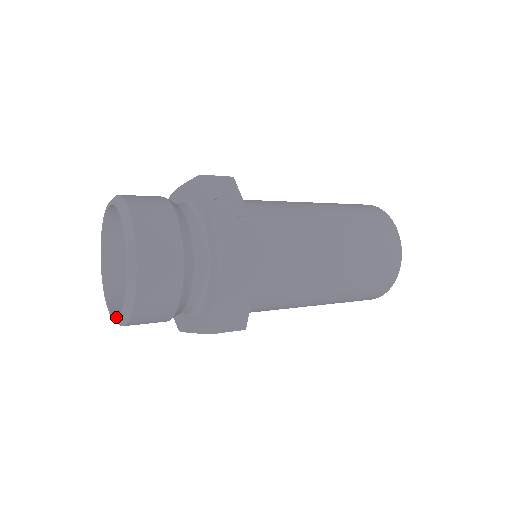
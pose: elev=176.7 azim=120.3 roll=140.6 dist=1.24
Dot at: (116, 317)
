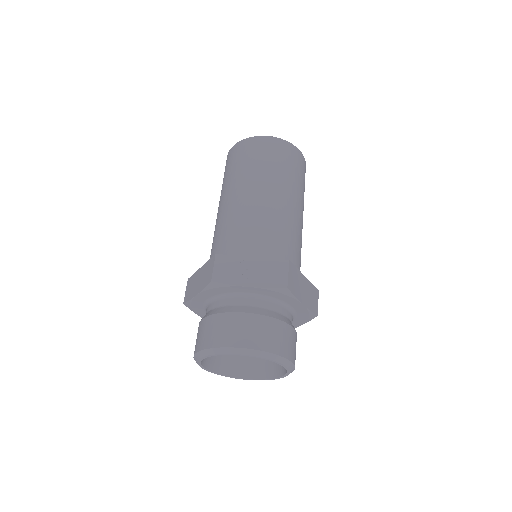
Dot at: (281, 377)
